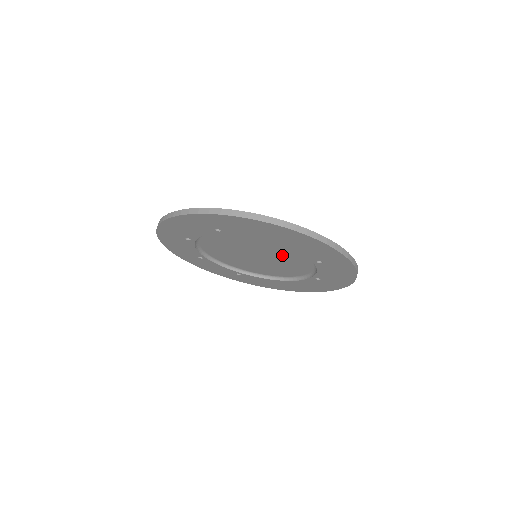
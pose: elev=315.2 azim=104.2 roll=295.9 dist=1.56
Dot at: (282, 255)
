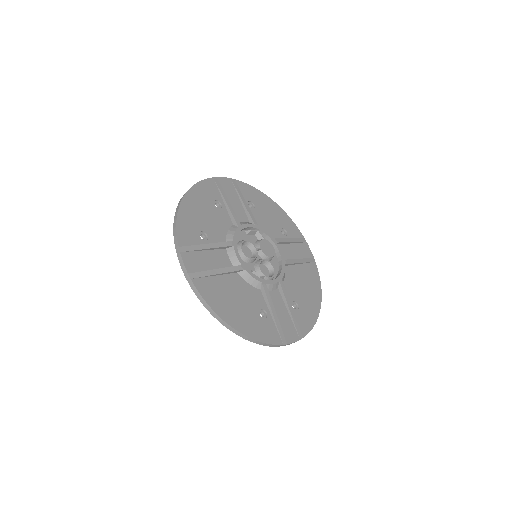
Dot at: occluded
